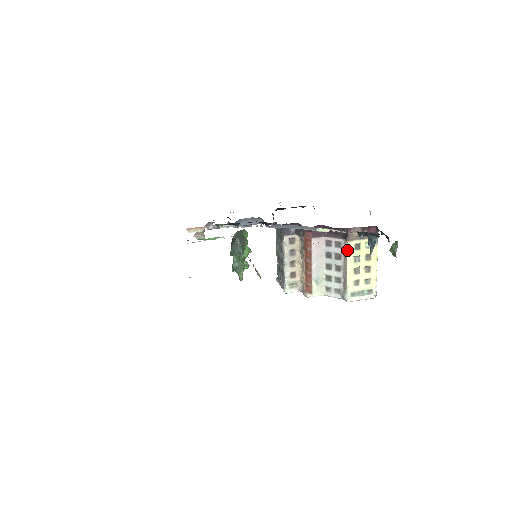
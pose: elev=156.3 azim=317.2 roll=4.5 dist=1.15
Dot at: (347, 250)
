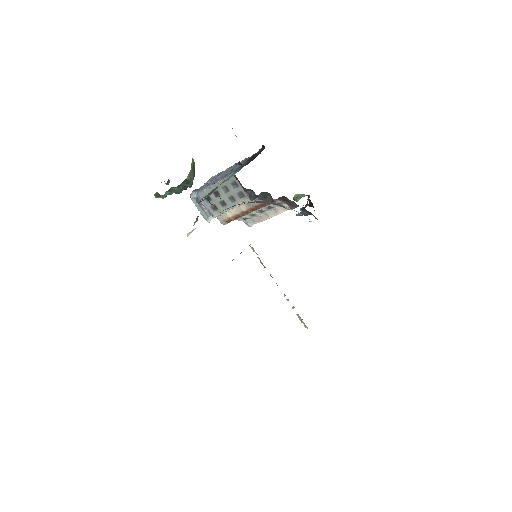
Dot at: (284, 211)
